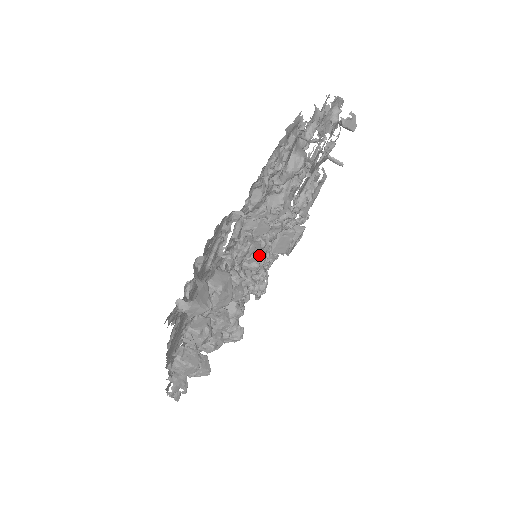
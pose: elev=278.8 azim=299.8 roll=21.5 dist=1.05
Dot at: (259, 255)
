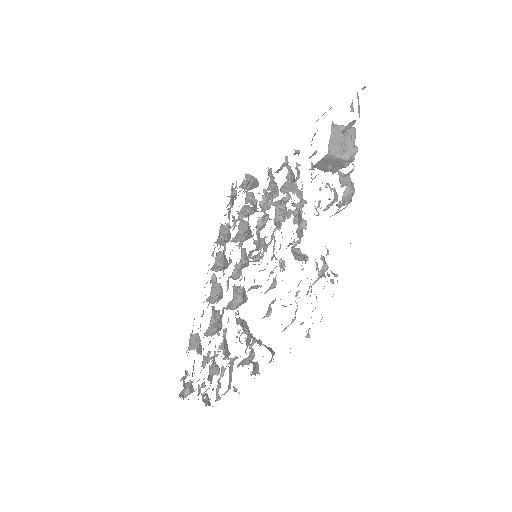
Dot at: occluded
